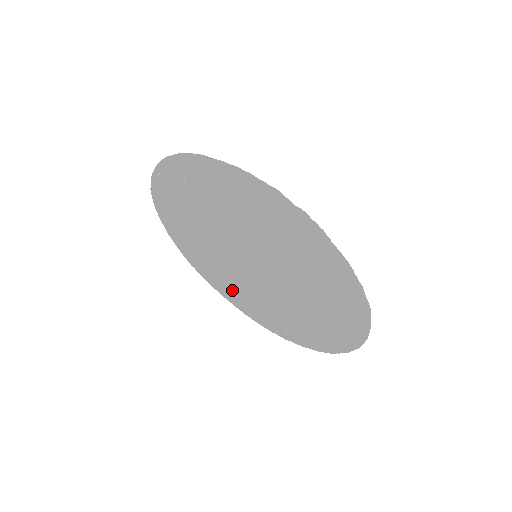
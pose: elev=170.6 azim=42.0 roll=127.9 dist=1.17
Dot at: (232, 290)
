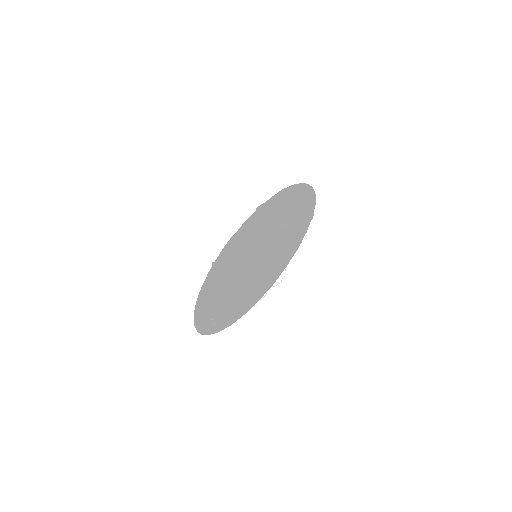
Dot at: (213, 300)
